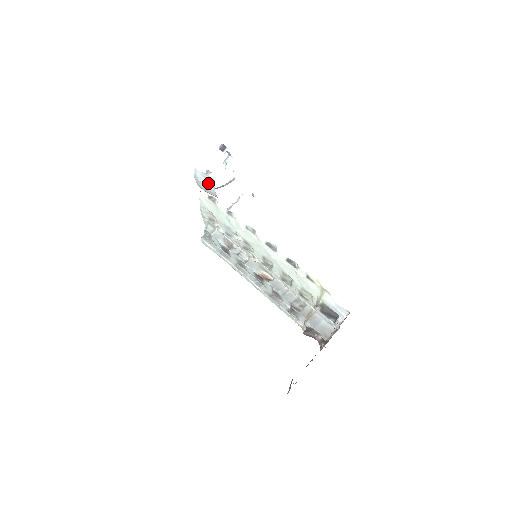
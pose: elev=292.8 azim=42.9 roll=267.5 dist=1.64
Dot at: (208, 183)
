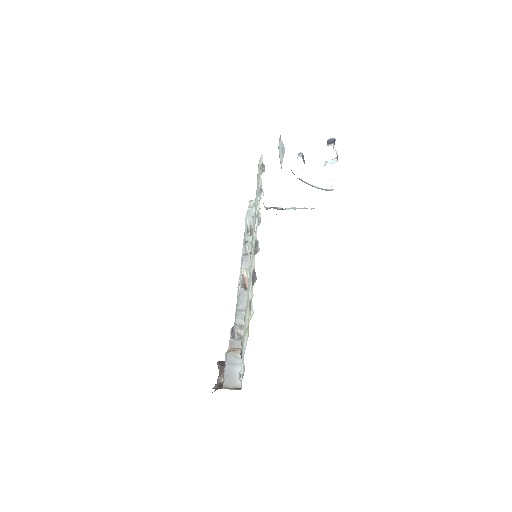
Dot at: (282, 157)
